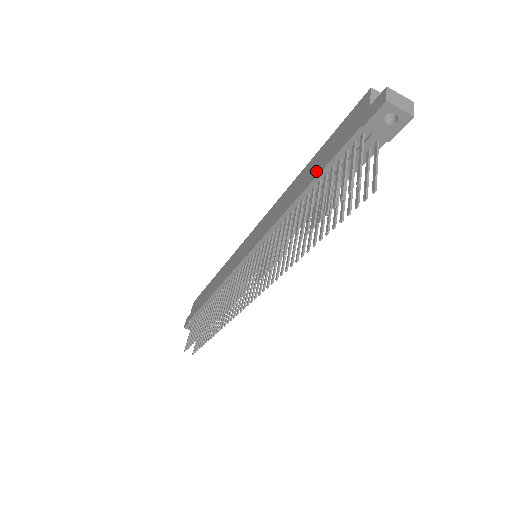
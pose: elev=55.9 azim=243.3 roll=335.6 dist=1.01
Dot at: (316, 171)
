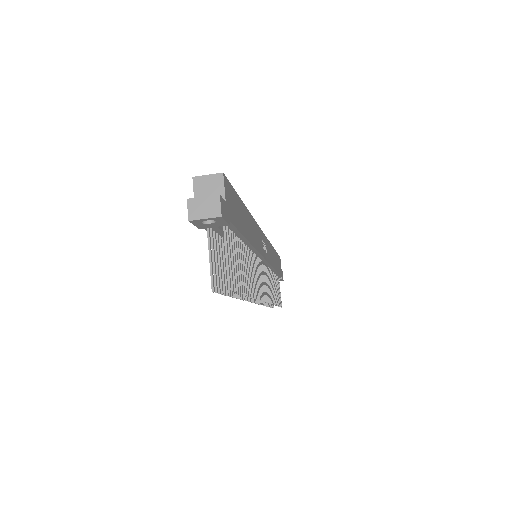
Dot at: occluded
